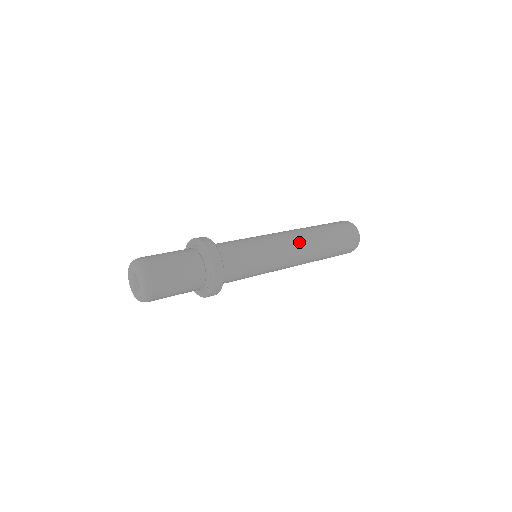
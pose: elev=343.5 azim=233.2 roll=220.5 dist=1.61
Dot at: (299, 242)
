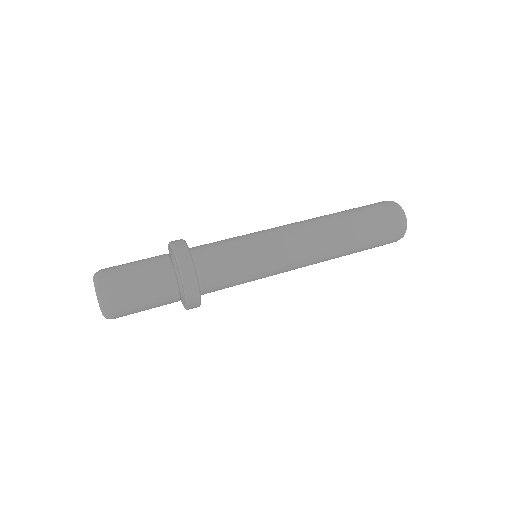
Dot at: (314, 254)
